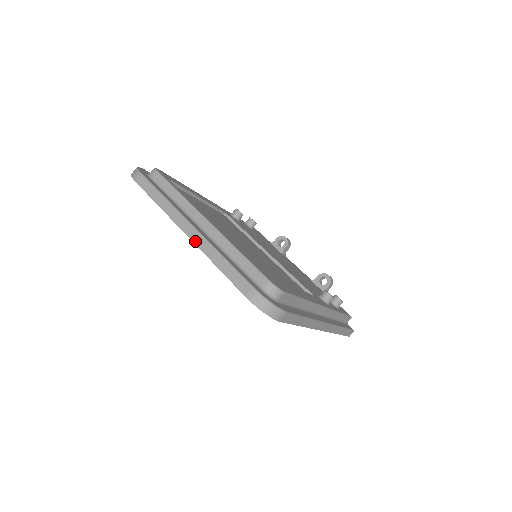
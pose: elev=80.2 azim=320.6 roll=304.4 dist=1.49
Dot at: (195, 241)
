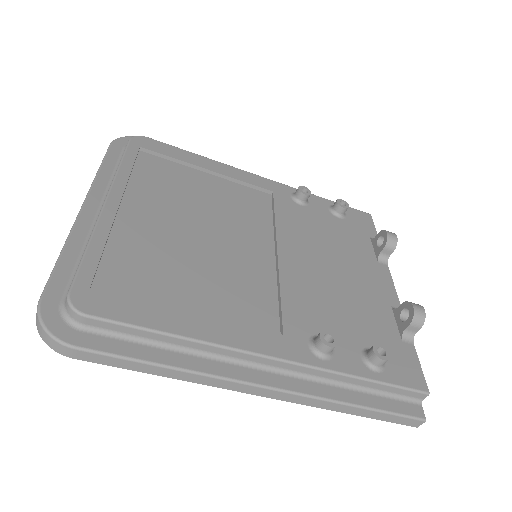
Dot at: occluded
